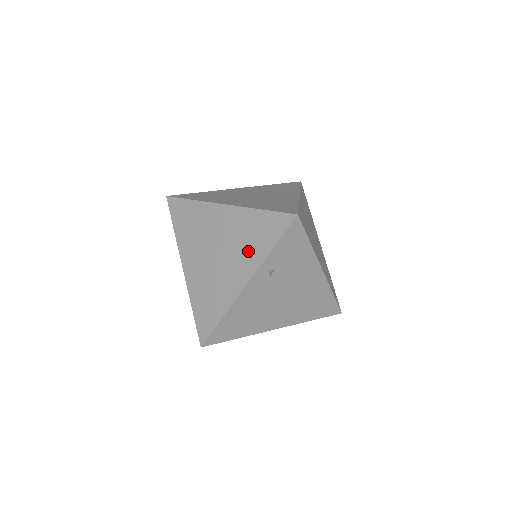
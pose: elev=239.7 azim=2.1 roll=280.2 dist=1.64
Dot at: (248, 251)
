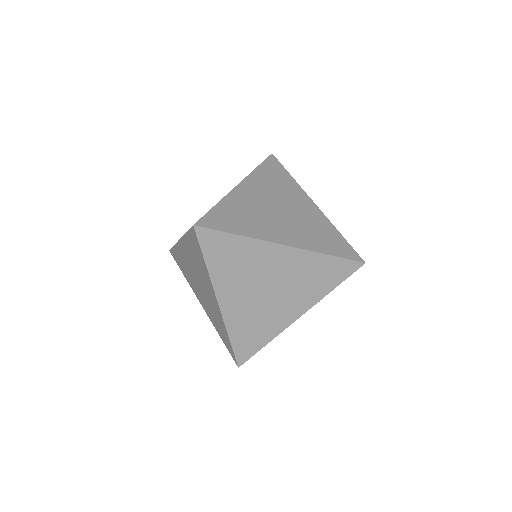
Dot at: (307, 290)
